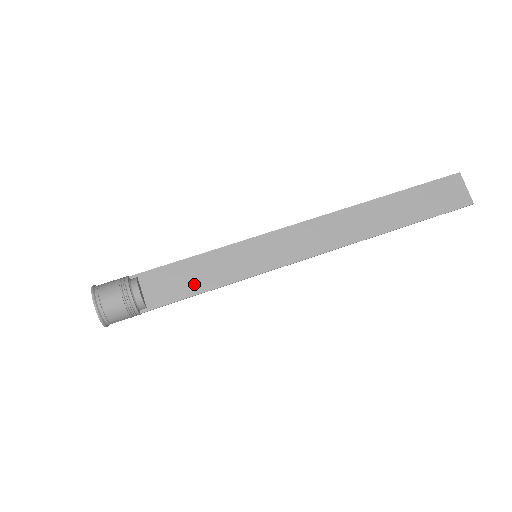
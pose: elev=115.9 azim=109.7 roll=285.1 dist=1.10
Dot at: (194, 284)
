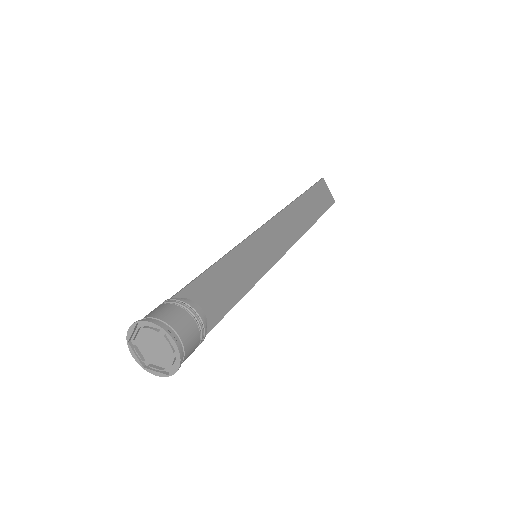
Dot at: (227, 295)
